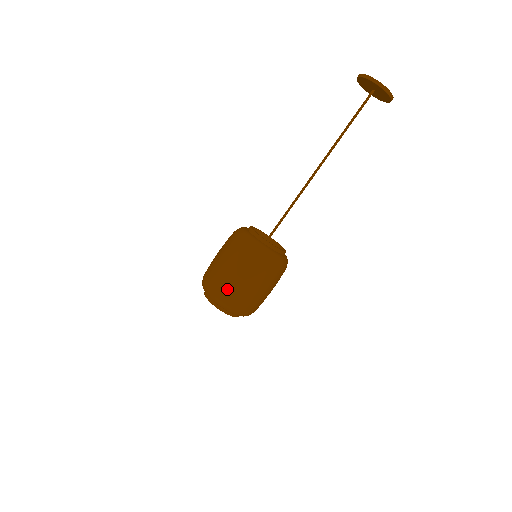
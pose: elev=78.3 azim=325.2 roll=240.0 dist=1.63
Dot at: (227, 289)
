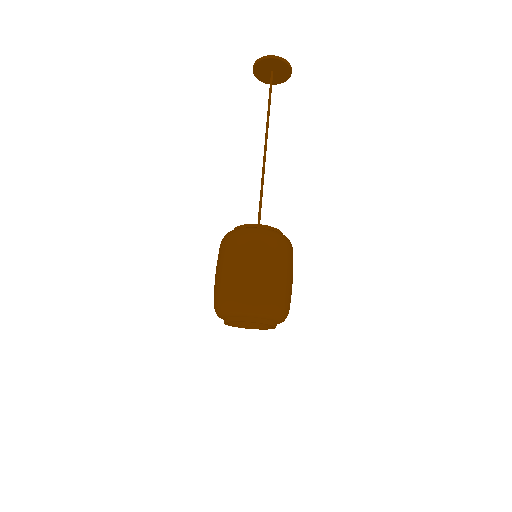
Dot at: (251, 288)
